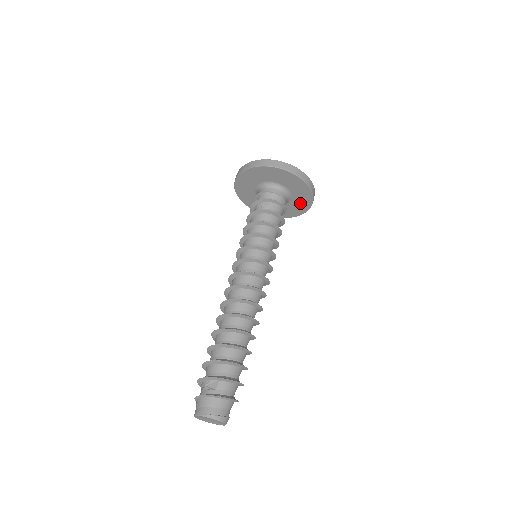
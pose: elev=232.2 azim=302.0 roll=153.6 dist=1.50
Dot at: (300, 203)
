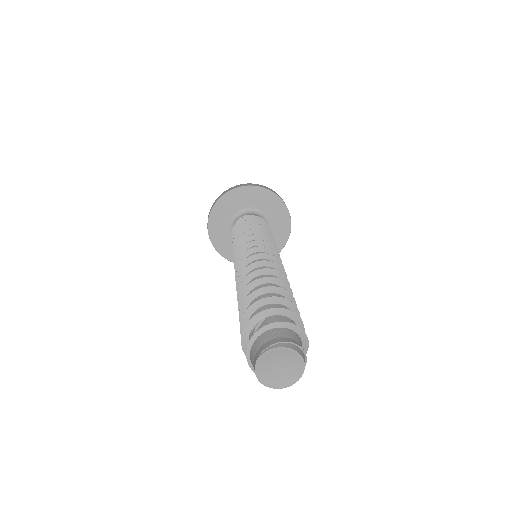
Dot at: (279, 224)
